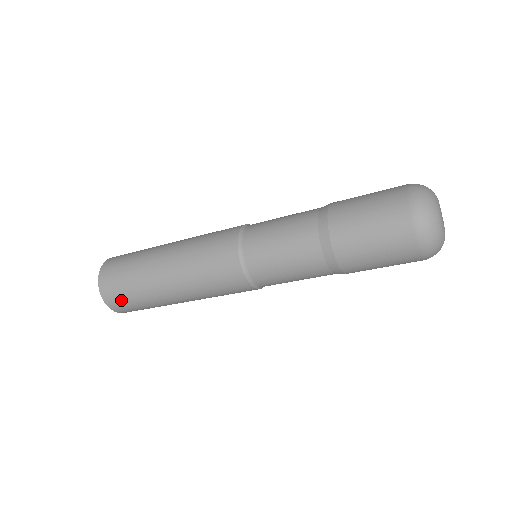
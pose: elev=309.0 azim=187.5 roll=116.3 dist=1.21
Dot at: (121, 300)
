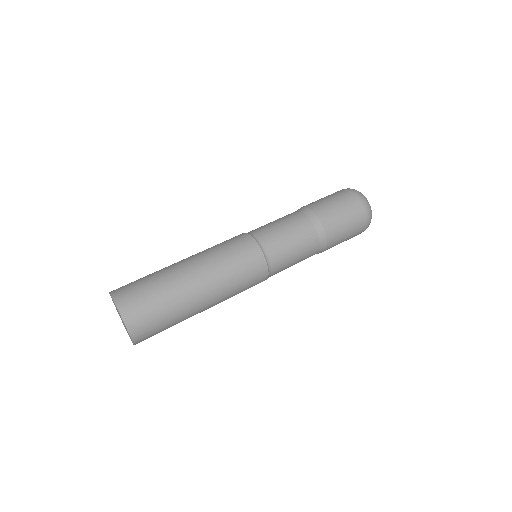
Dot at: (151, 330)
